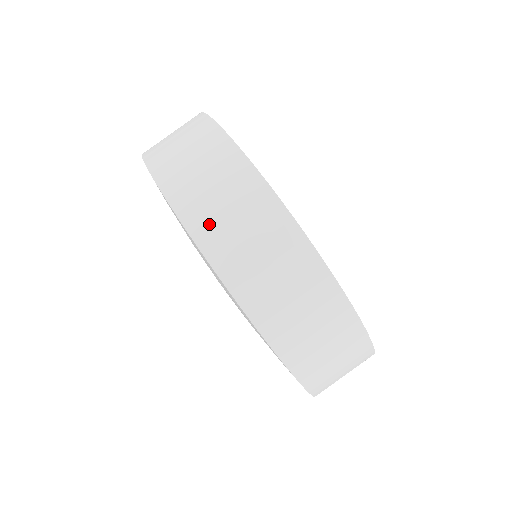
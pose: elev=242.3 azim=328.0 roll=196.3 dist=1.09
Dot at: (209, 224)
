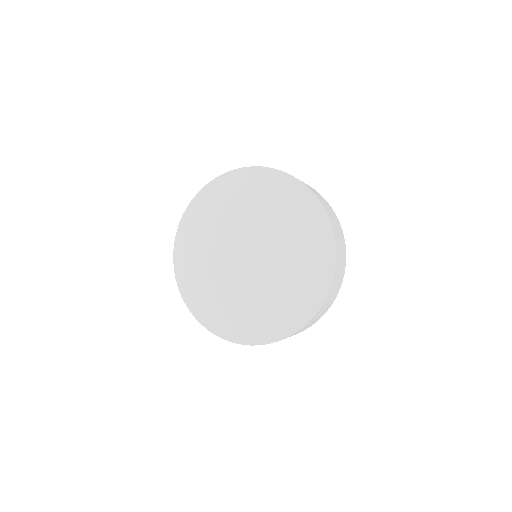
Dot at: occluded
